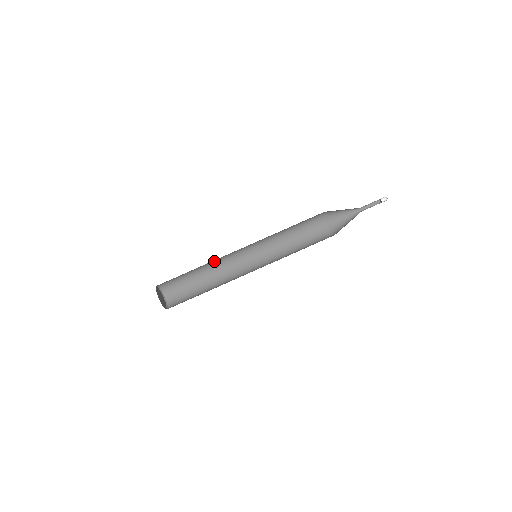
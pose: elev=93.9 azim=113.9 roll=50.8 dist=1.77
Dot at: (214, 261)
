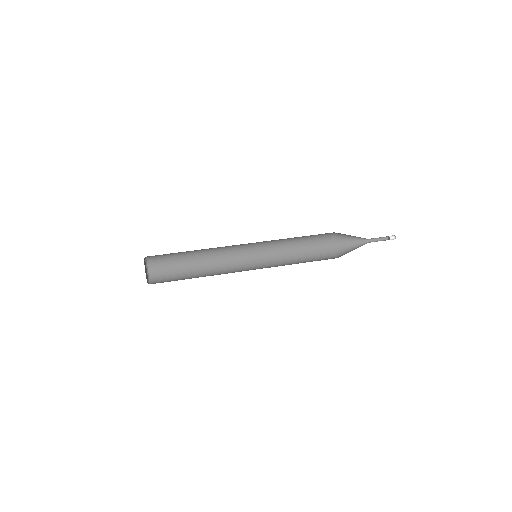
Dot at: (212, 248)
